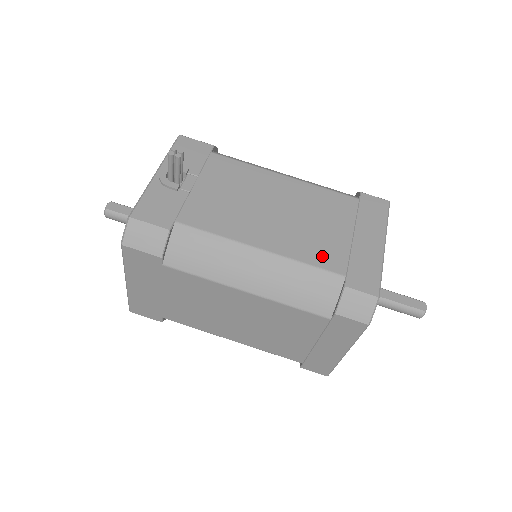
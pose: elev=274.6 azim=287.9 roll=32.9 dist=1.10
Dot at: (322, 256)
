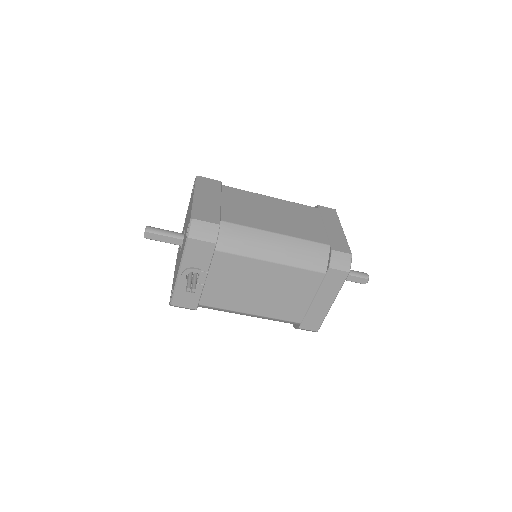
Dot at: (289, 314)
